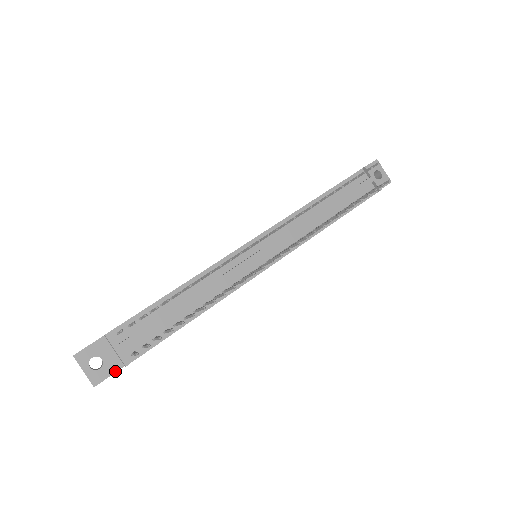
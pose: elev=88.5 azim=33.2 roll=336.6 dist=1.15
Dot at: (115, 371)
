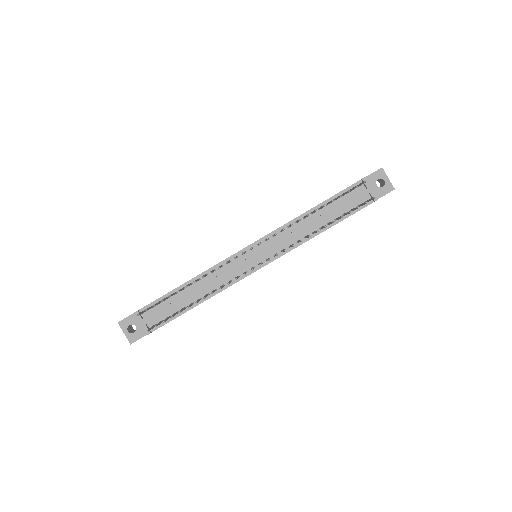
Dot at: (144, 335)
